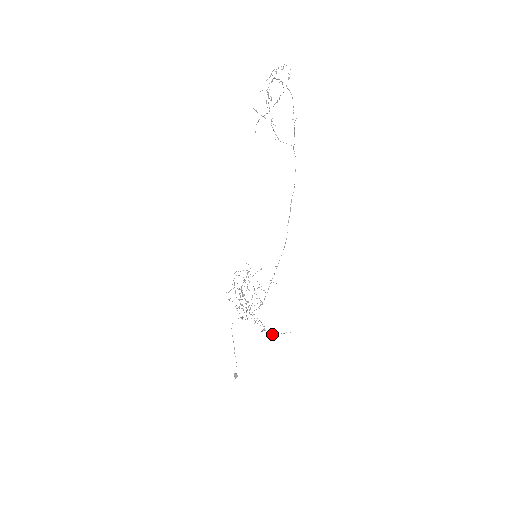
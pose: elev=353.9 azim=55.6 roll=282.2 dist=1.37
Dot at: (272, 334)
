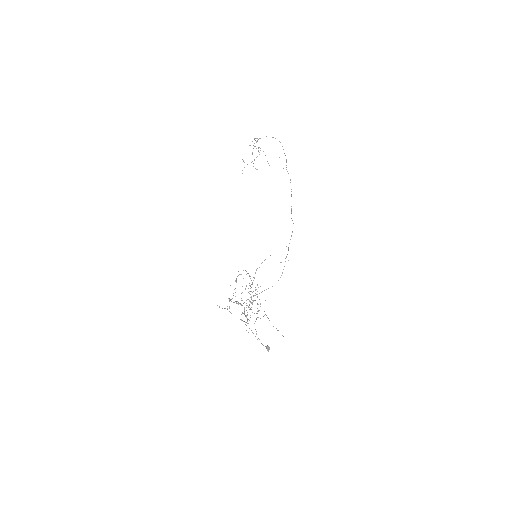
Dot at: (277, 330)
